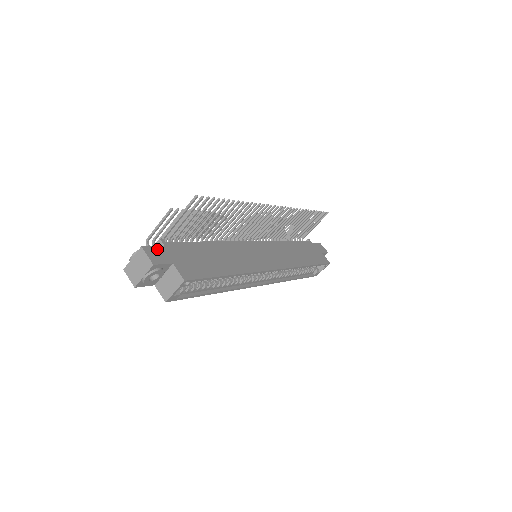
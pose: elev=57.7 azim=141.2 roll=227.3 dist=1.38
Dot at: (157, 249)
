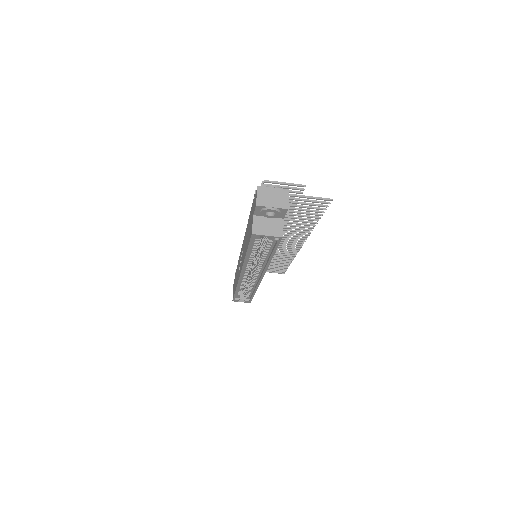
Dot at: occluded
